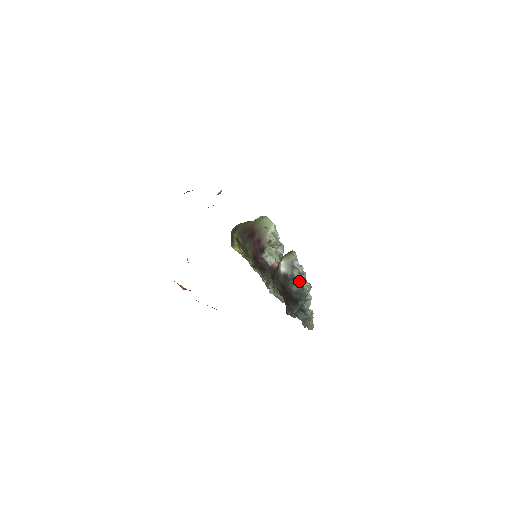
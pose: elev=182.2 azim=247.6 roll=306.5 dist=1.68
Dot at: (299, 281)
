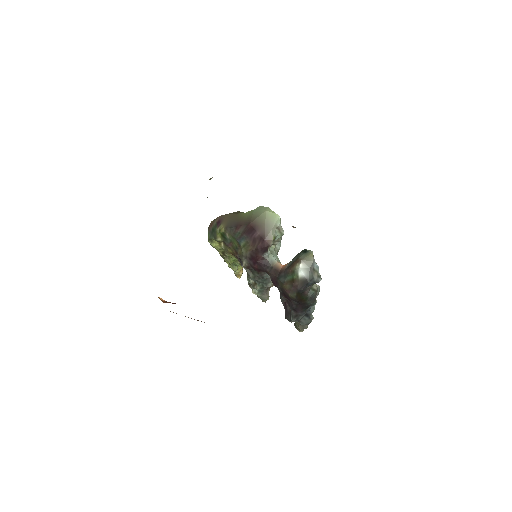
Dot at: (314, 285)
